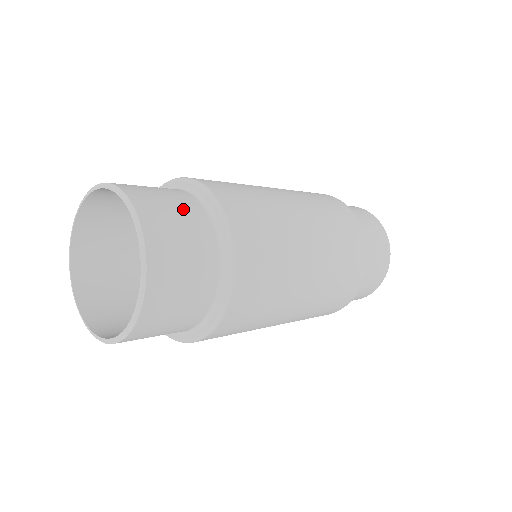
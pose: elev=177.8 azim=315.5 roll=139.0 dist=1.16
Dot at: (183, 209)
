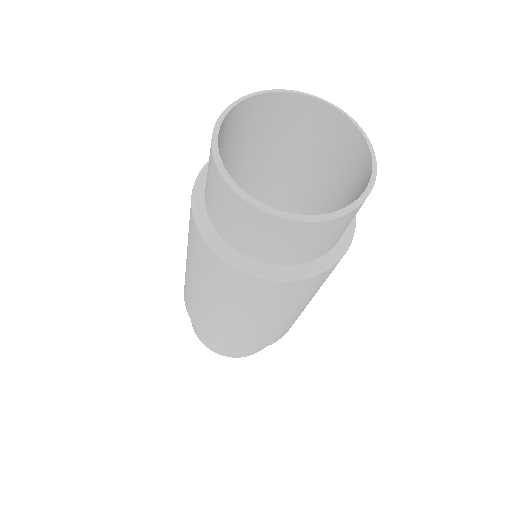
Dot at: occluded
